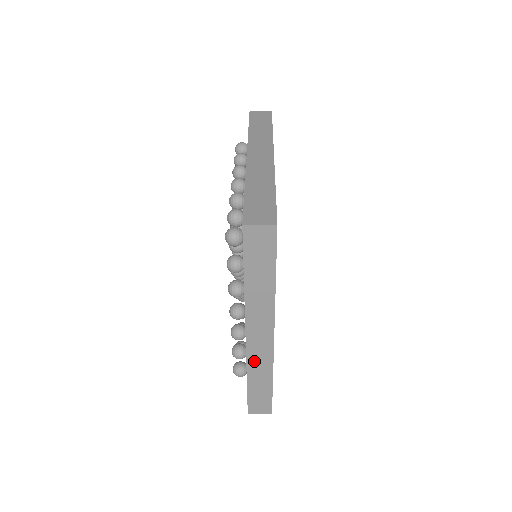
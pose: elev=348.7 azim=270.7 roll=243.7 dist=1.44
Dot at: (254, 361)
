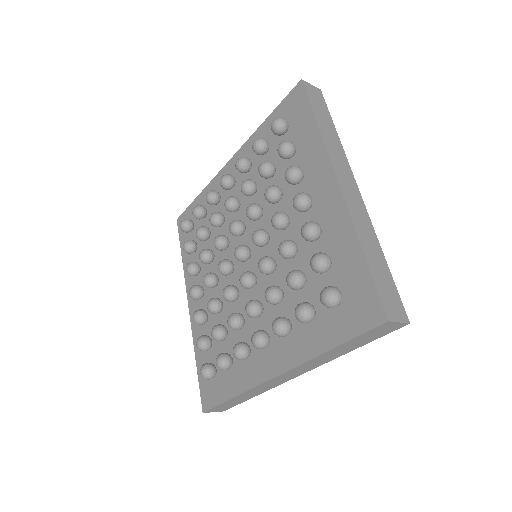
Dot at: (259, 388)
